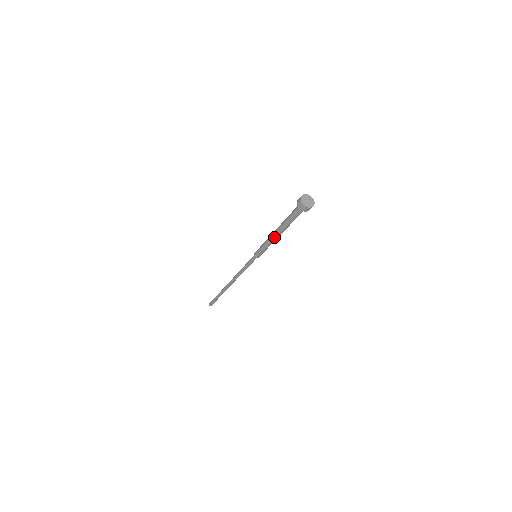
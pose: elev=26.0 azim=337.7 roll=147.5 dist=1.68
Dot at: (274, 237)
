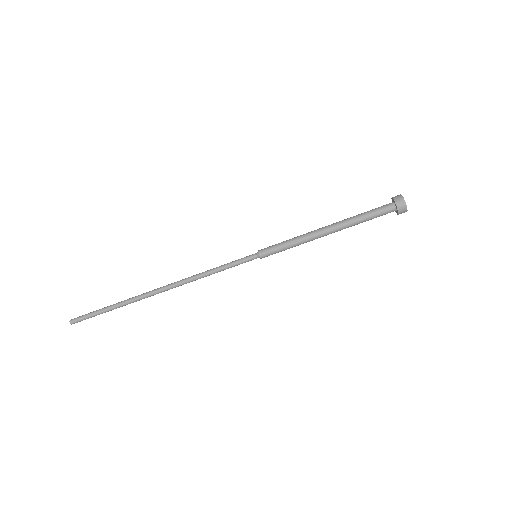
Dot at: (319, 234)
